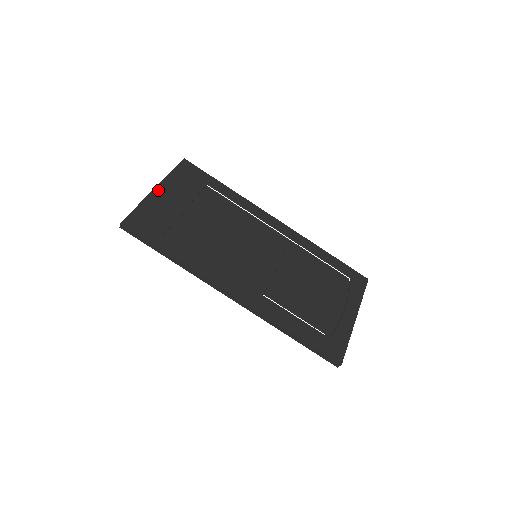
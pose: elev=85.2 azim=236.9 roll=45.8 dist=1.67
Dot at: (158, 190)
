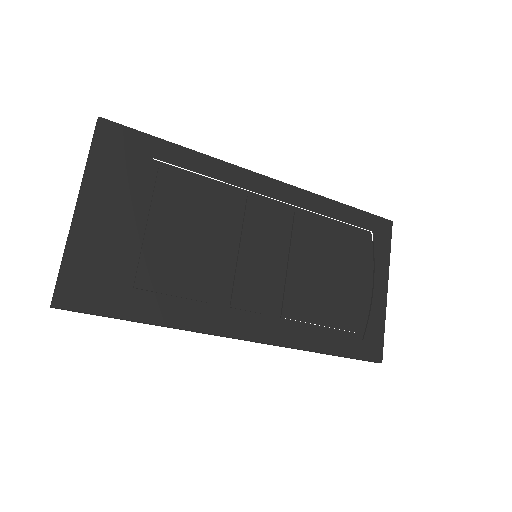
Dot at: (82, 210)
